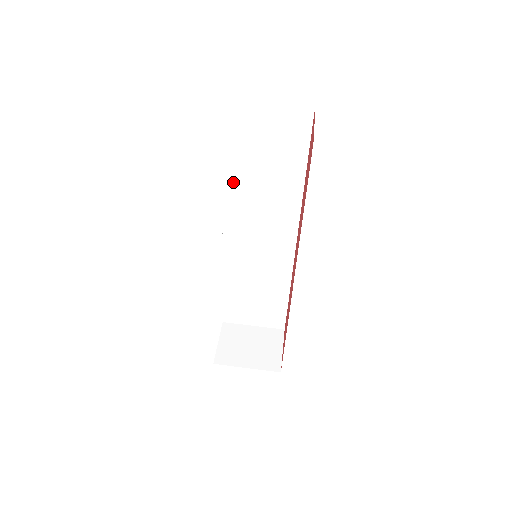
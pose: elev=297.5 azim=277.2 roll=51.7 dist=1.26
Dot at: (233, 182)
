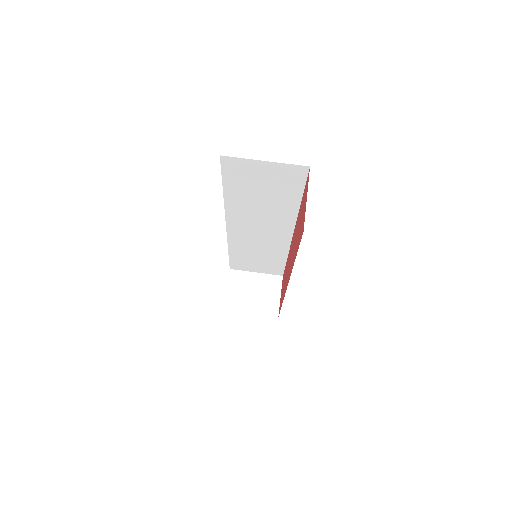
Dot at: (234, 202)
